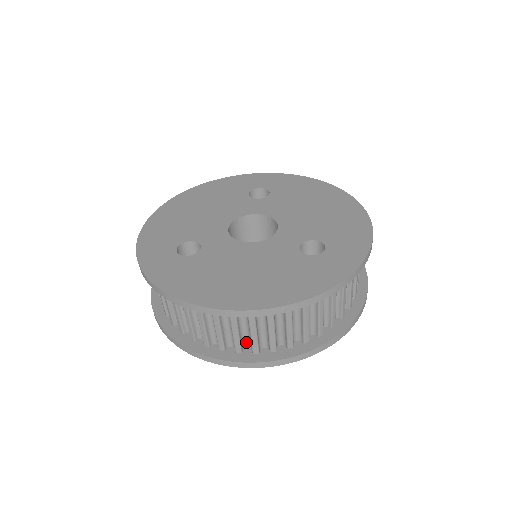
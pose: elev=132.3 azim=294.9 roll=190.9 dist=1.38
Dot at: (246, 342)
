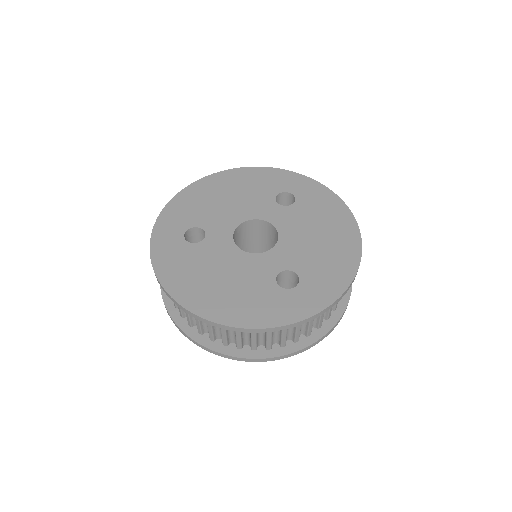
Dot at: (207, 329)
